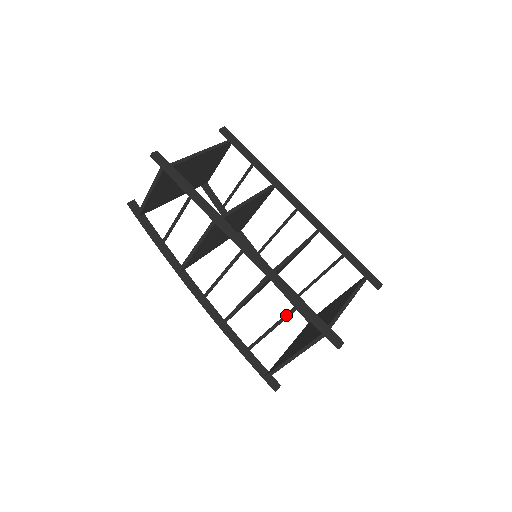
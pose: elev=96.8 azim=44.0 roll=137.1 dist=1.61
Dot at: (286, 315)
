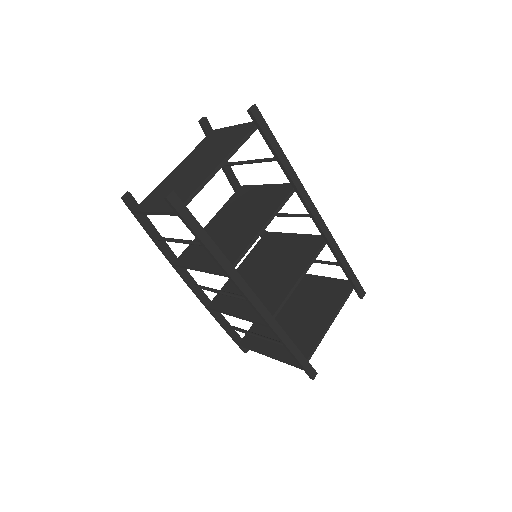
Dot at: occluded
